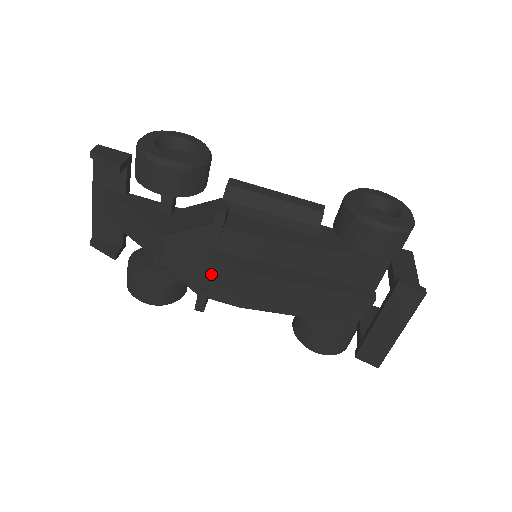
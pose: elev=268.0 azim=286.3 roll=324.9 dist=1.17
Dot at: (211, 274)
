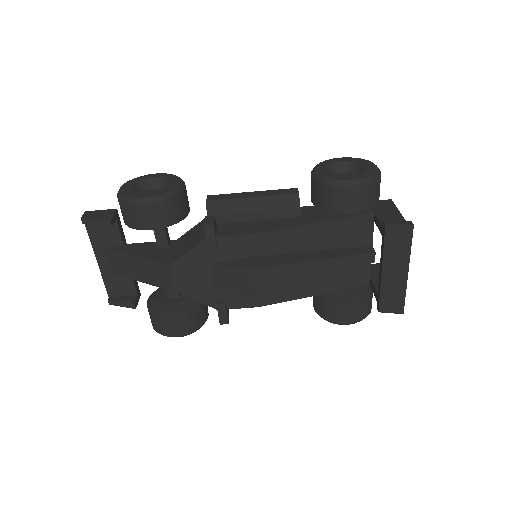
Dot at: (221, 285)
